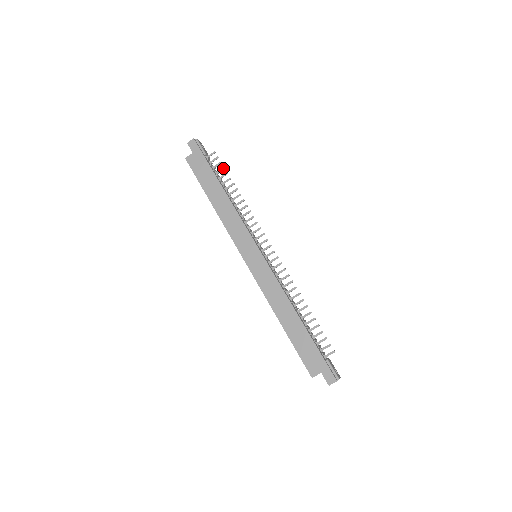
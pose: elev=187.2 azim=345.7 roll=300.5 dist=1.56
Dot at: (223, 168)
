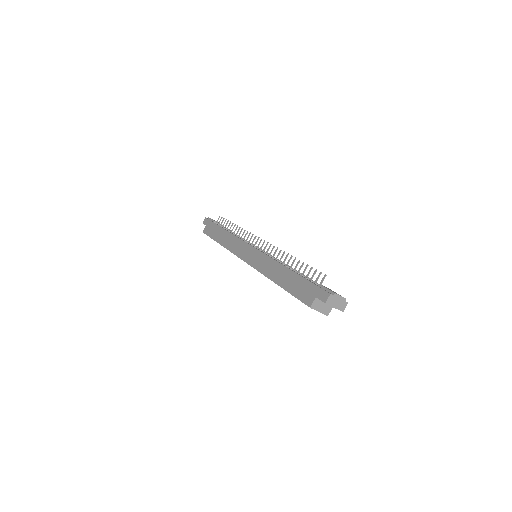
Dot at: (225, 220)
